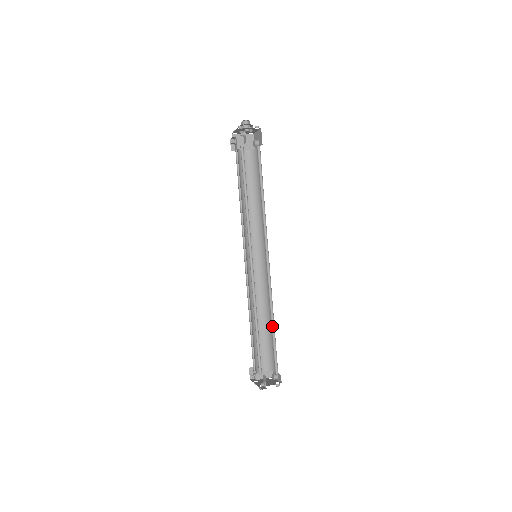
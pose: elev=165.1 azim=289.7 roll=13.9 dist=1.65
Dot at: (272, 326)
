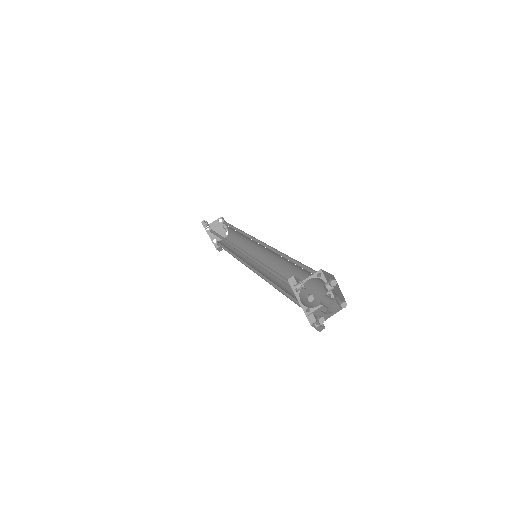
Dot at: (242, 242)
